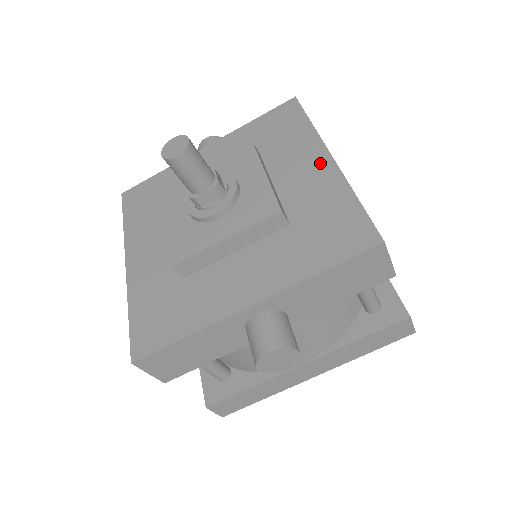
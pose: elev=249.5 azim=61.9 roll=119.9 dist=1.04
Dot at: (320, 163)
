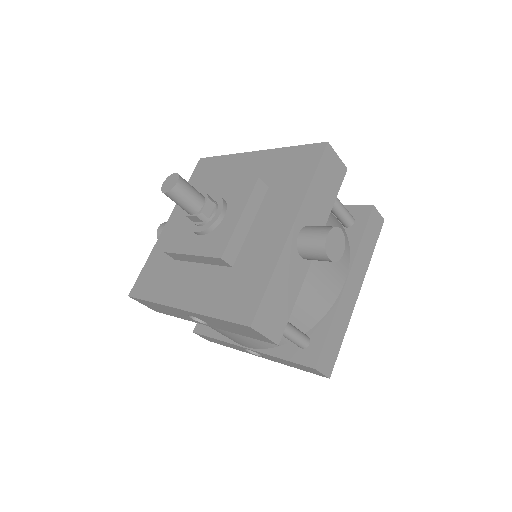
Dot at: (252, 158)
